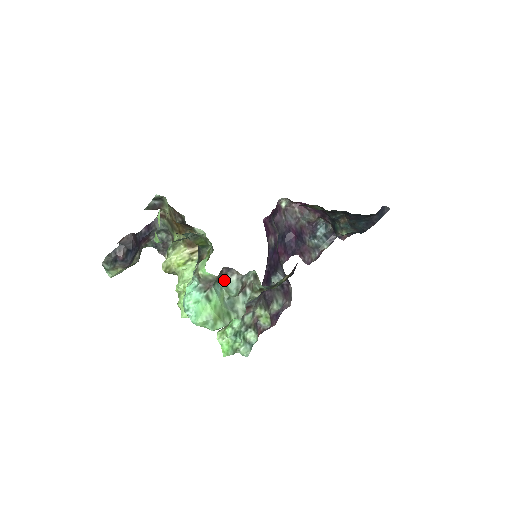
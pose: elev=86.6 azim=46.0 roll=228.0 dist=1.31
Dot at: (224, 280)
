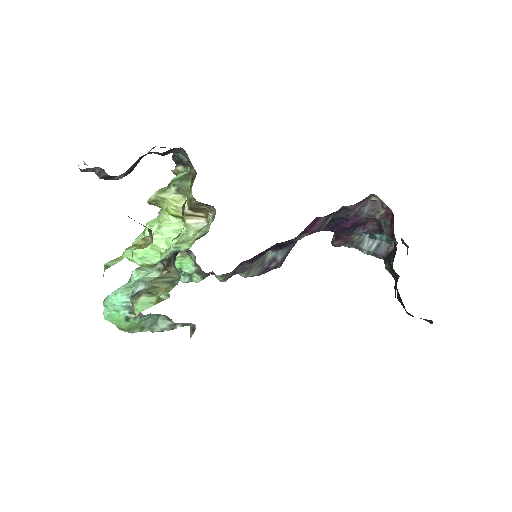
Dot at: (159, 315)
